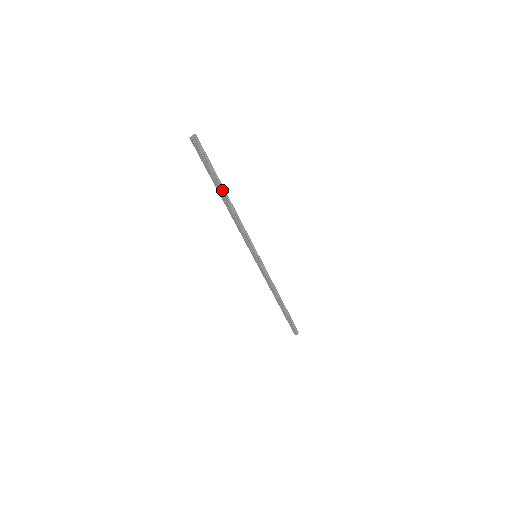
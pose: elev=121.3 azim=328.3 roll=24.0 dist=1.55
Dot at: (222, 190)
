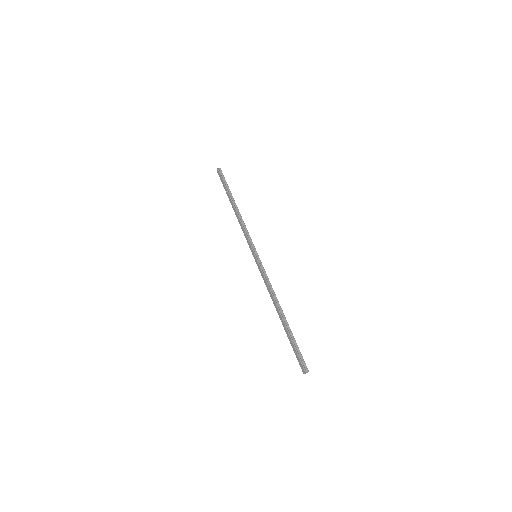
Dot at: (232, 200)
